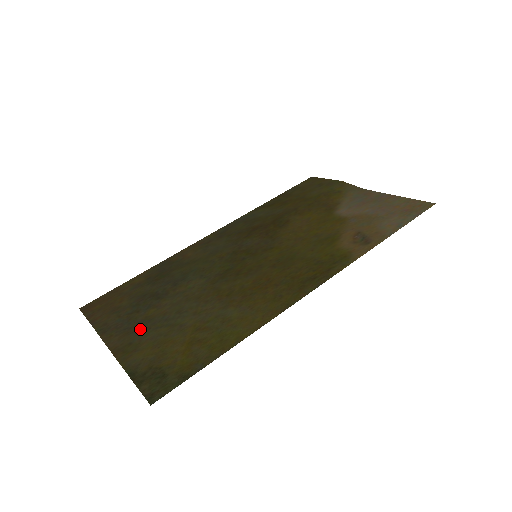
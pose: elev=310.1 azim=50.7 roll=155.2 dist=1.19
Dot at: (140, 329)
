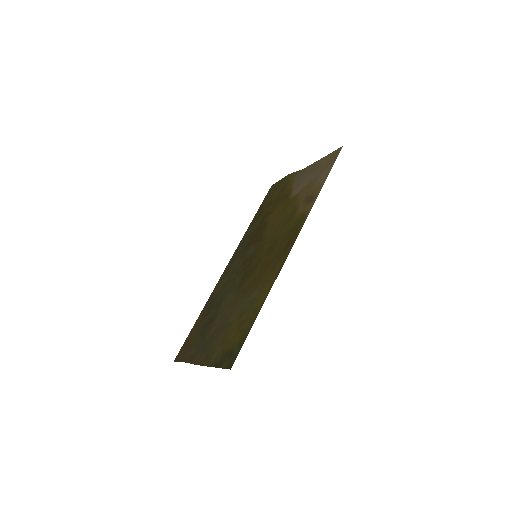
Dot at: (210, 343)
